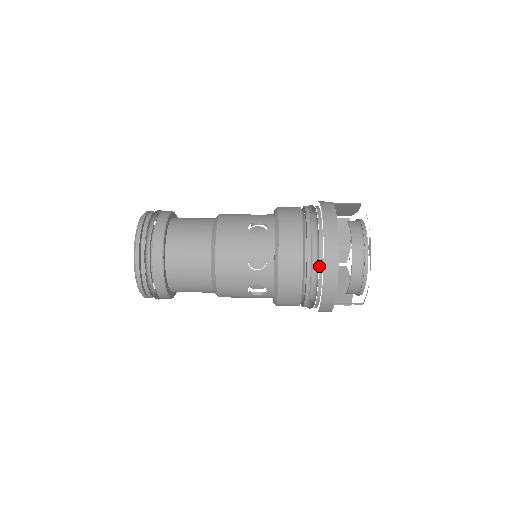
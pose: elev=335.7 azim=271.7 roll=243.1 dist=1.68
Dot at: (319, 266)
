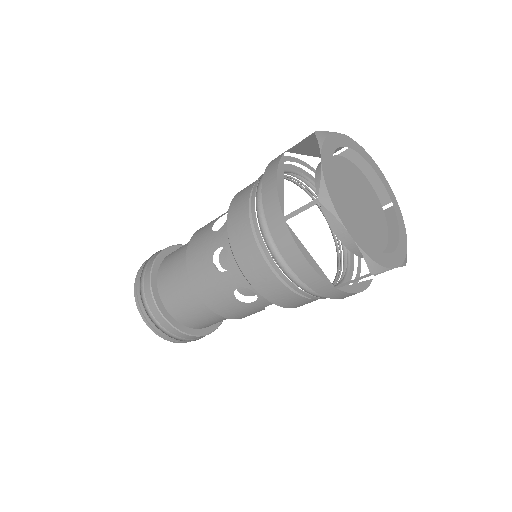
Dot at: occluded
